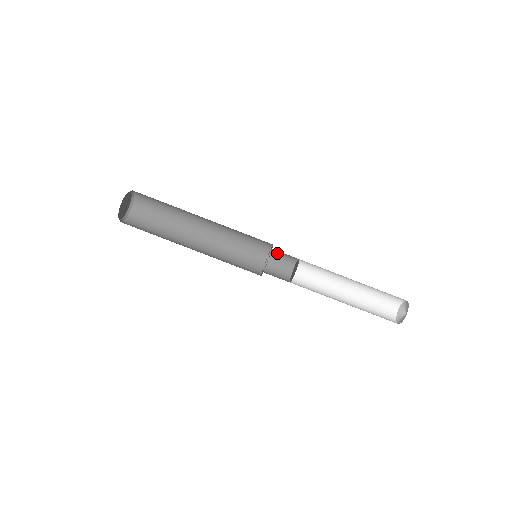
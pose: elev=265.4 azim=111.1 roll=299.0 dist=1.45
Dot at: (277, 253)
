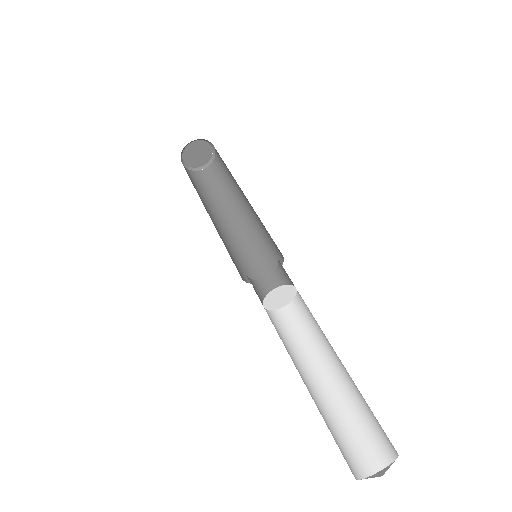
Dot at: (279, 277)
